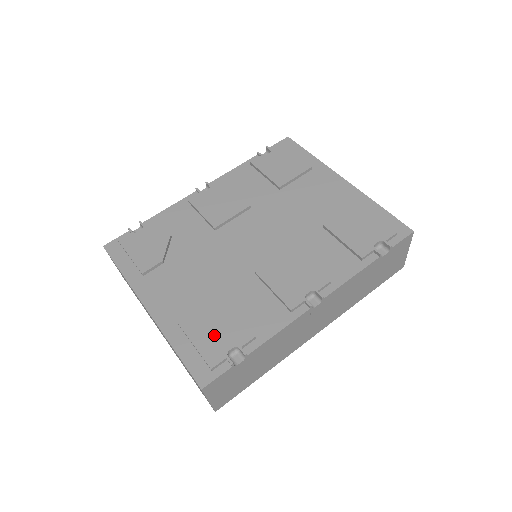
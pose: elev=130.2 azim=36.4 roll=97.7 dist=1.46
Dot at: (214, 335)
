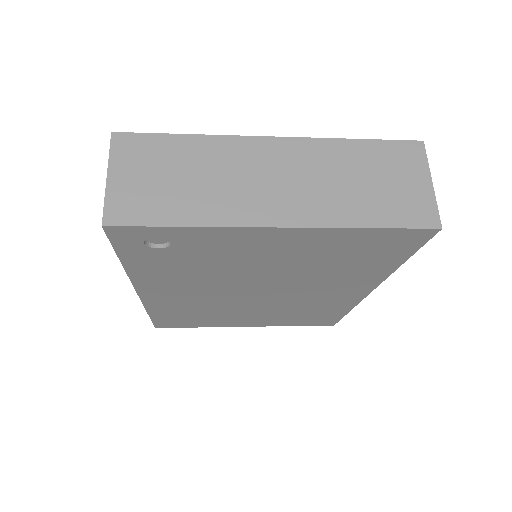
Dot at: occluded
